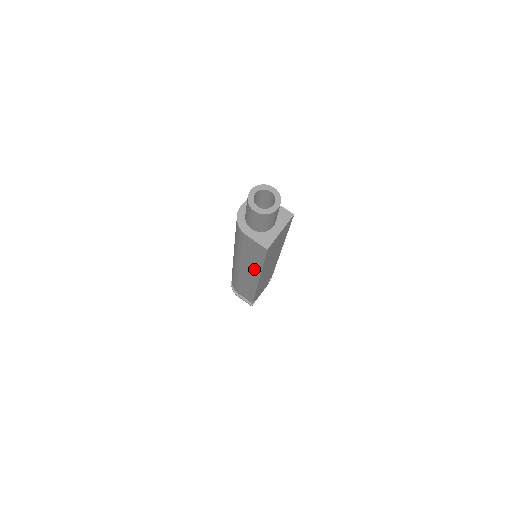
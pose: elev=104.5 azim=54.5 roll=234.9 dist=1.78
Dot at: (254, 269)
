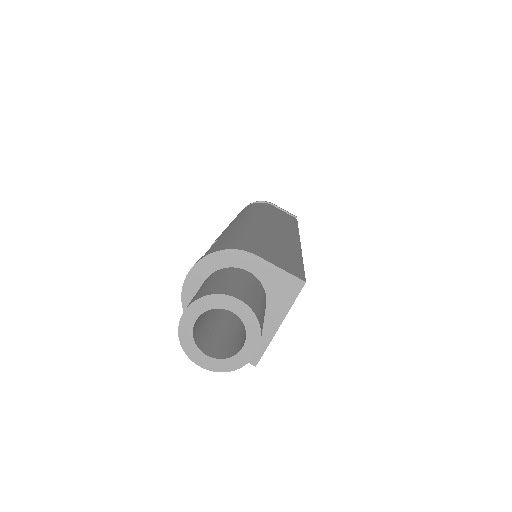
Dot at: occluded
